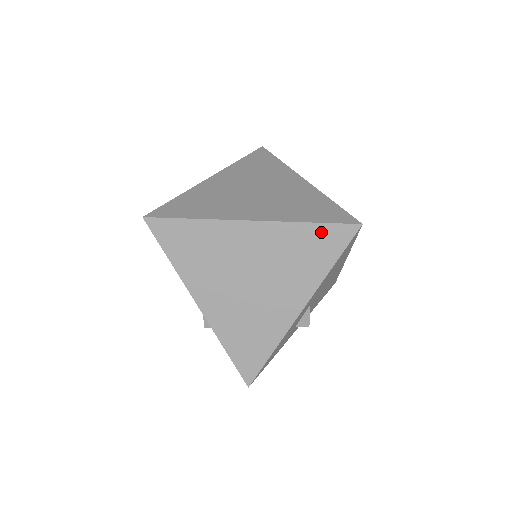
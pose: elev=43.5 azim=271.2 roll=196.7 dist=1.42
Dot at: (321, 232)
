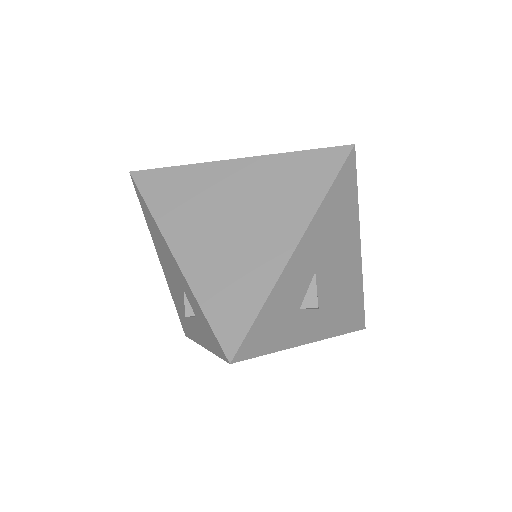
Dot at: (311, 158)
